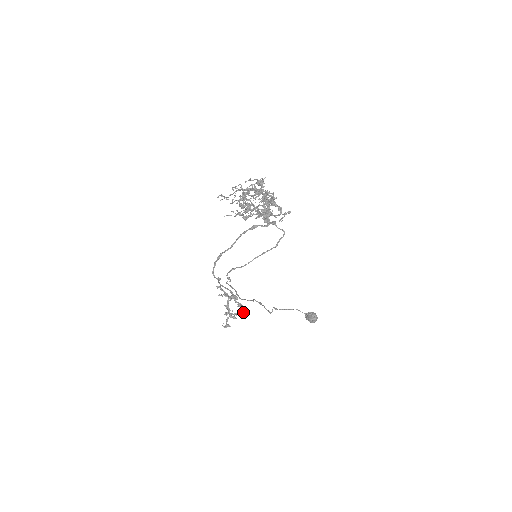
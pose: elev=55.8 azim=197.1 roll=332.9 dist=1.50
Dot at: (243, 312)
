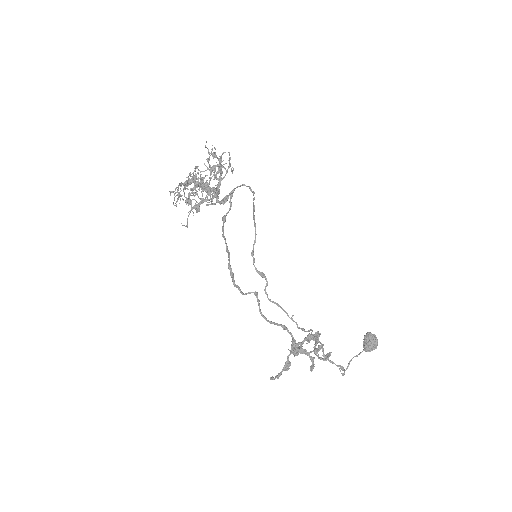
Dot at: (318, 333)
